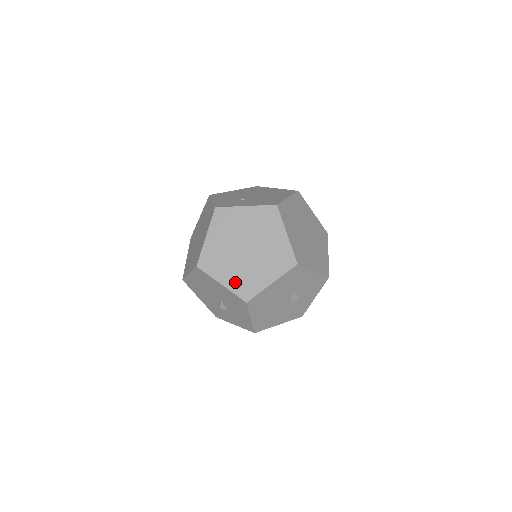
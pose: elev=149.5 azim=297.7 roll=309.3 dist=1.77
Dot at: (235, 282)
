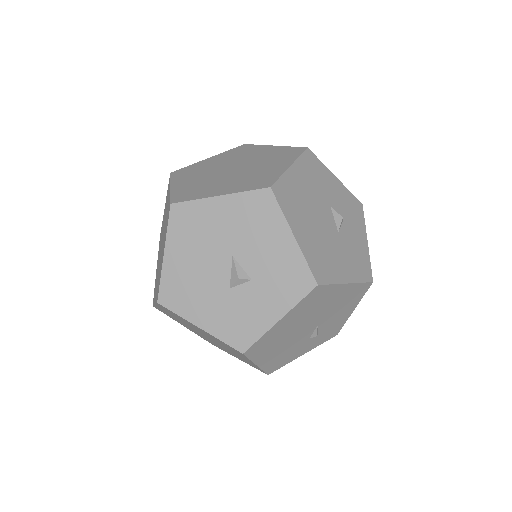
Dot at: (238, 186)
